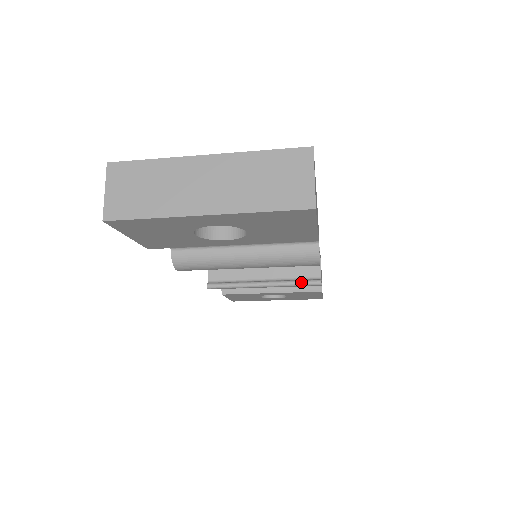
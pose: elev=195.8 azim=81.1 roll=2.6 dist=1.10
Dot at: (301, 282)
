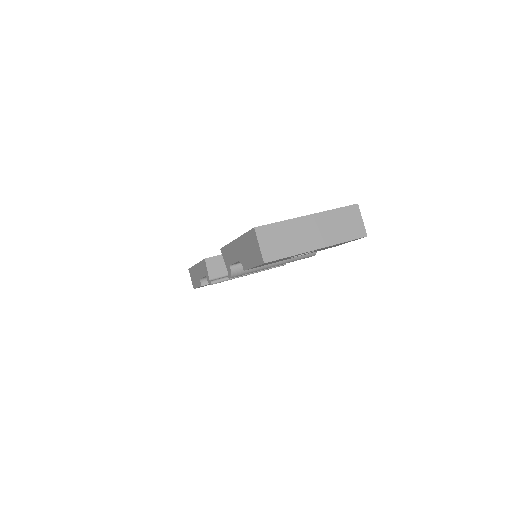
Dot at: occluded
